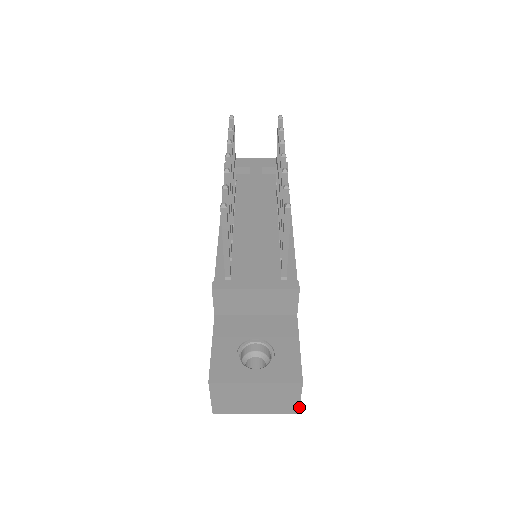
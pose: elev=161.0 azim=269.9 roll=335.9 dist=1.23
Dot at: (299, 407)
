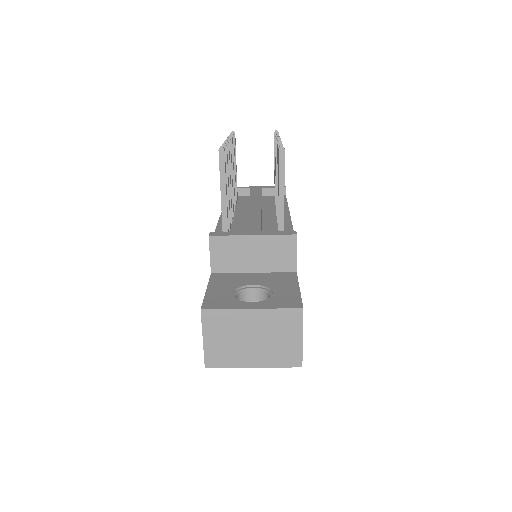
Dot at: (302, 354)
